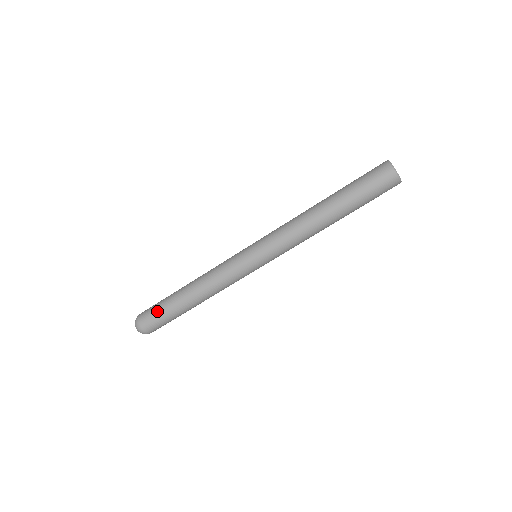
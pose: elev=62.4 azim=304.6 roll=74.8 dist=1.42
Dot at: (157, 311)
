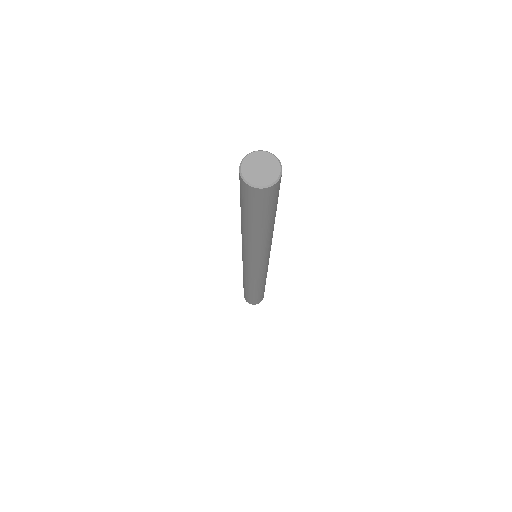
Dot at: occluded
